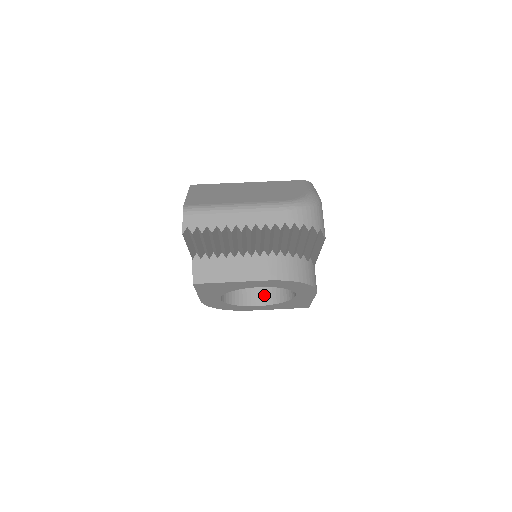
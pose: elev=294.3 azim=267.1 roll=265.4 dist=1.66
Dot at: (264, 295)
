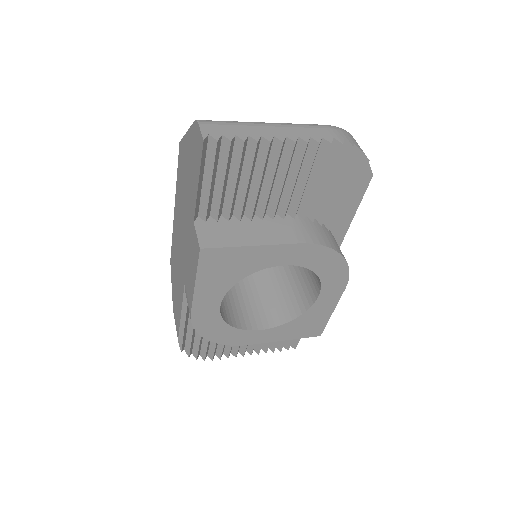
Dot at: (266, 316)
